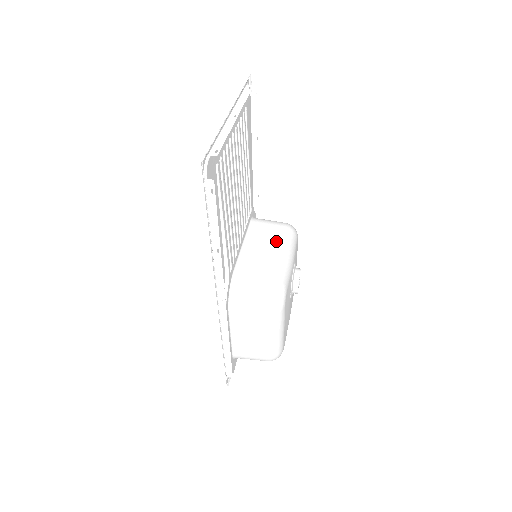
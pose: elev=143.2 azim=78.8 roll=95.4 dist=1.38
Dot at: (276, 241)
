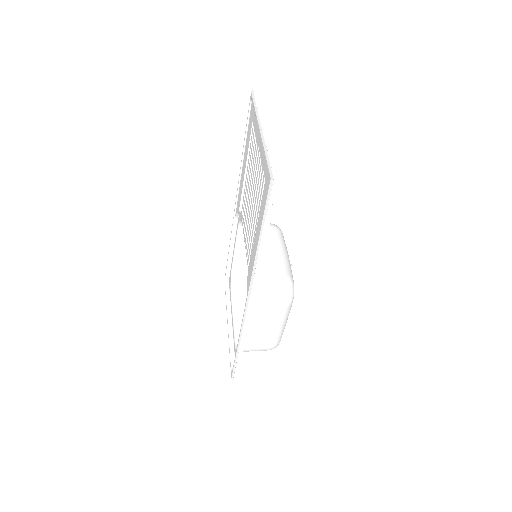
Dot at: (272, 241)
